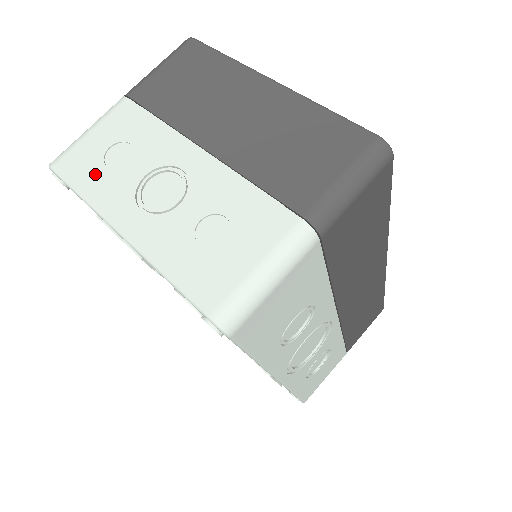
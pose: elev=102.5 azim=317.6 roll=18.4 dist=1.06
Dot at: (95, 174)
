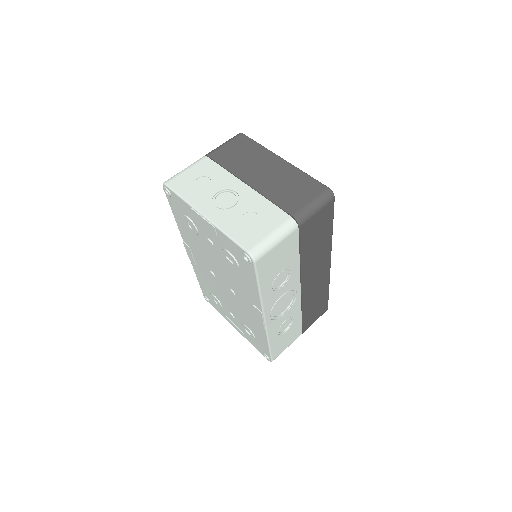
Dot at: (190, 189)
